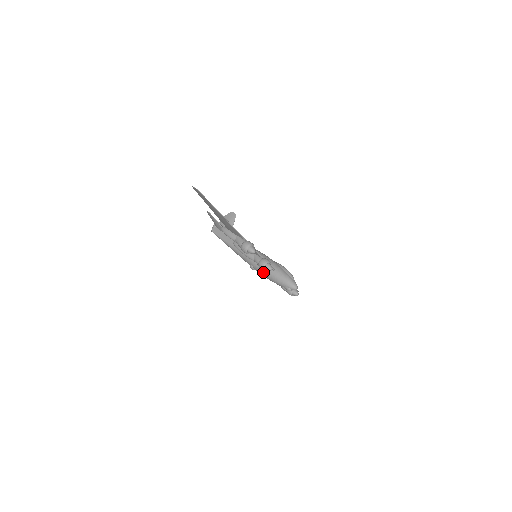
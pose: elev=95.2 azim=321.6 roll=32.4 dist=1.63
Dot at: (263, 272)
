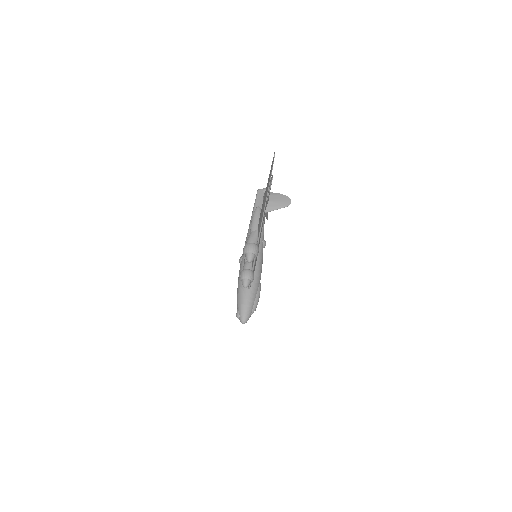
Dot at: occluded
